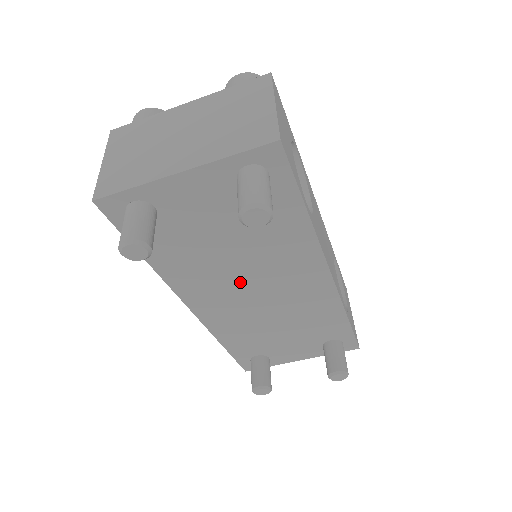
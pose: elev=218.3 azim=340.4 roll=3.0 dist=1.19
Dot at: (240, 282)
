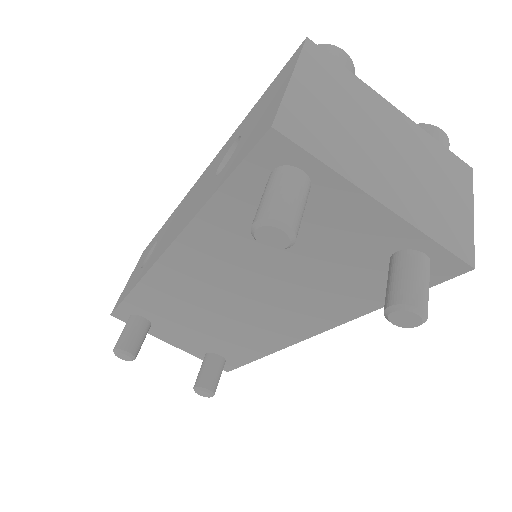
Dot at: (244, 284)
